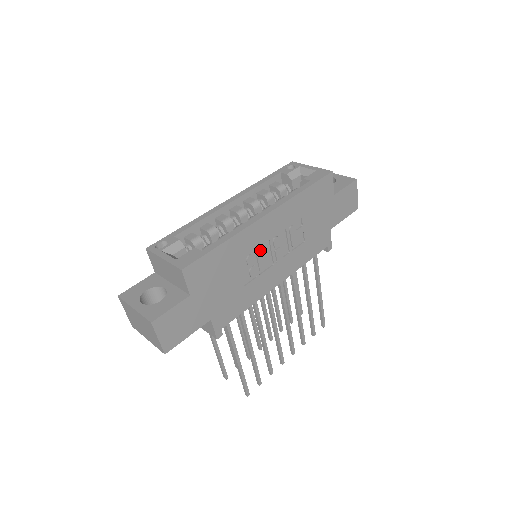
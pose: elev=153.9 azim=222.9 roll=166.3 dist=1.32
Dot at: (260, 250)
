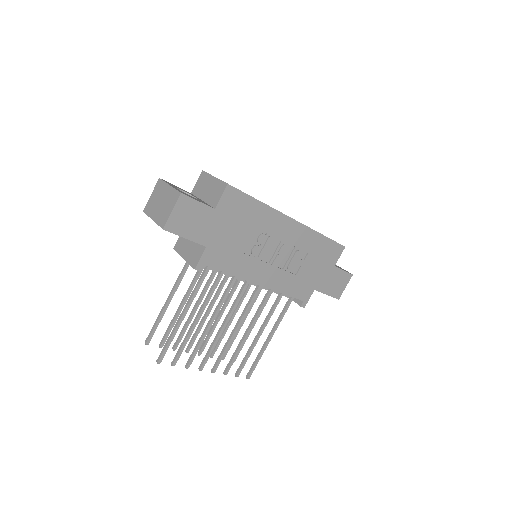
Dot at: (272, 240)
